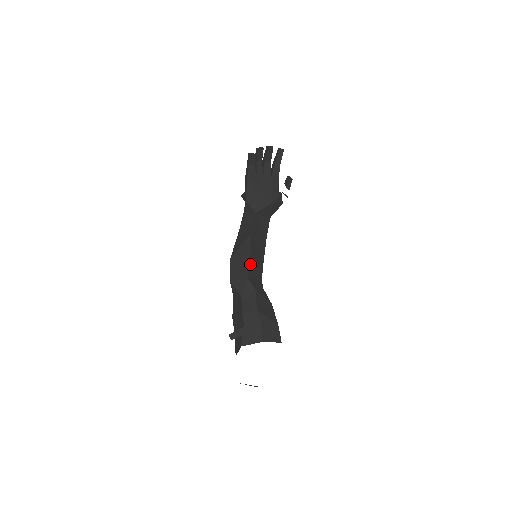
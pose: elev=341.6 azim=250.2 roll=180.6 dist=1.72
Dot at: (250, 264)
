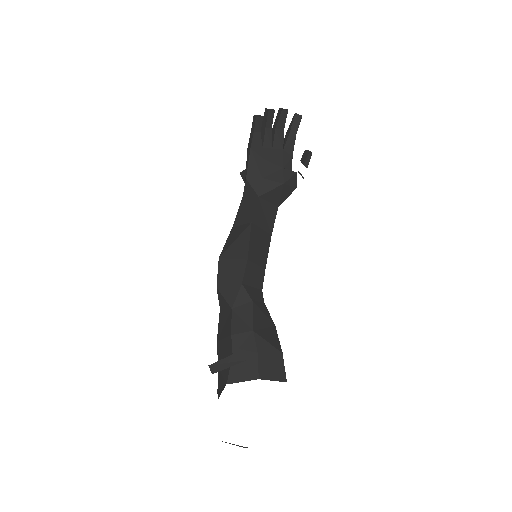
Dot at: (247, 264)
